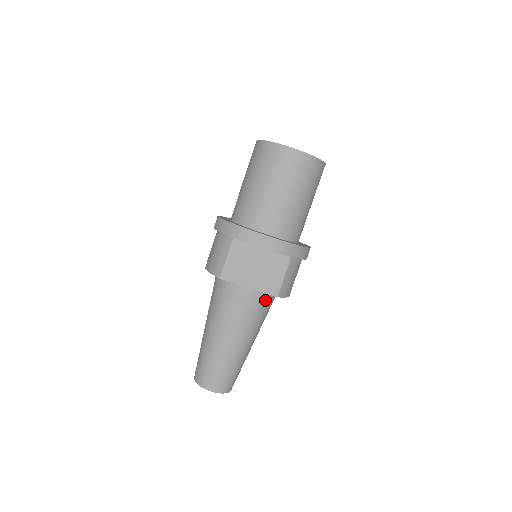
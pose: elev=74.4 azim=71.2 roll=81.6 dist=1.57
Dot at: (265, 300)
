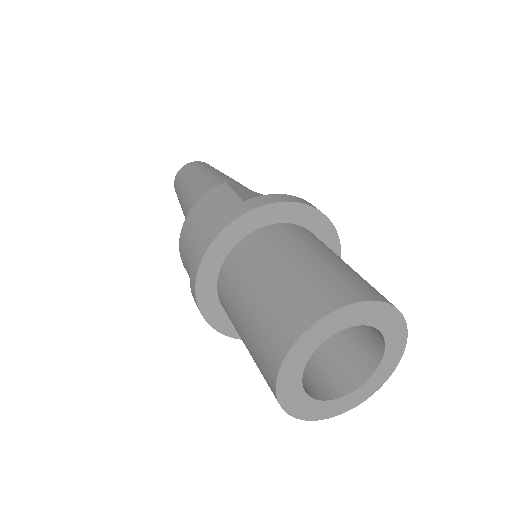
Dot at: occluded
